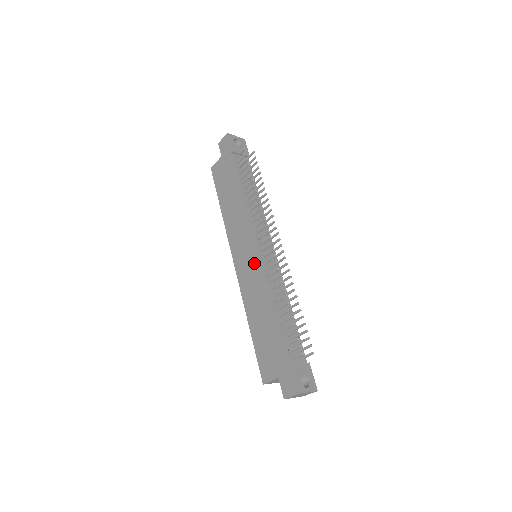
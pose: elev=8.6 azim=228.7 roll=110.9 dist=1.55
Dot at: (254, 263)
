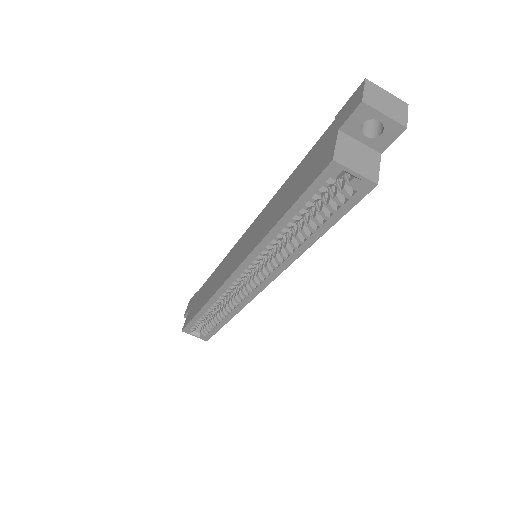
Dot at: (250, 231)
